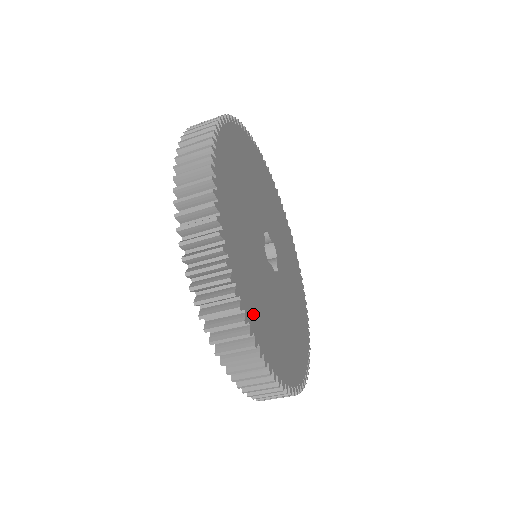
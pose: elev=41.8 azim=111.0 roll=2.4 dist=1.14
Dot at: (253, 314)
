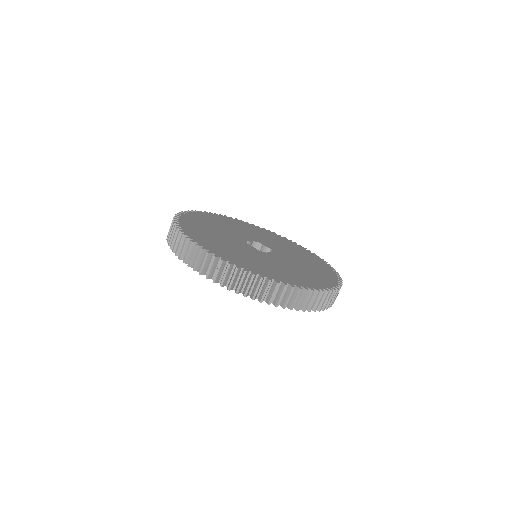
Dot at: (297, 281)
